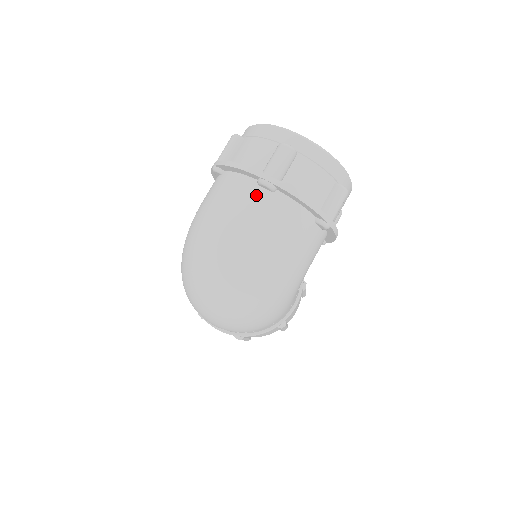
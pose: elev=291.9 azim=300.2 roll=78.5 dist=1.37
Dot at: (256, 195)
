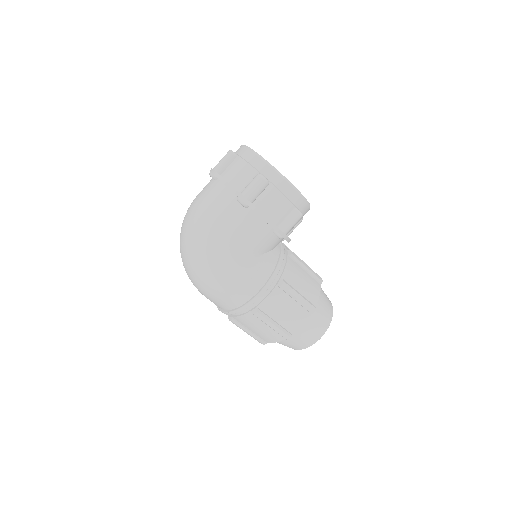
Dot at: (208, 184)
